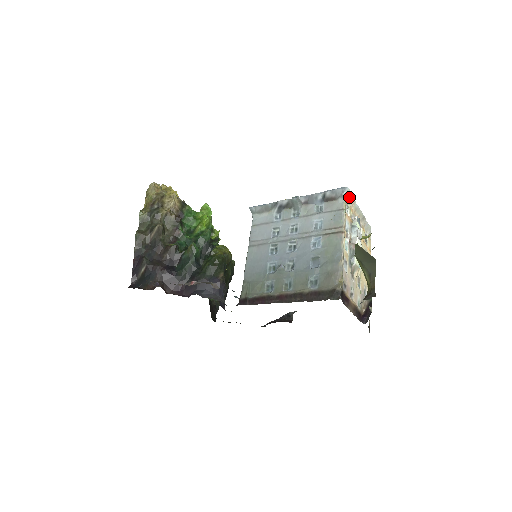
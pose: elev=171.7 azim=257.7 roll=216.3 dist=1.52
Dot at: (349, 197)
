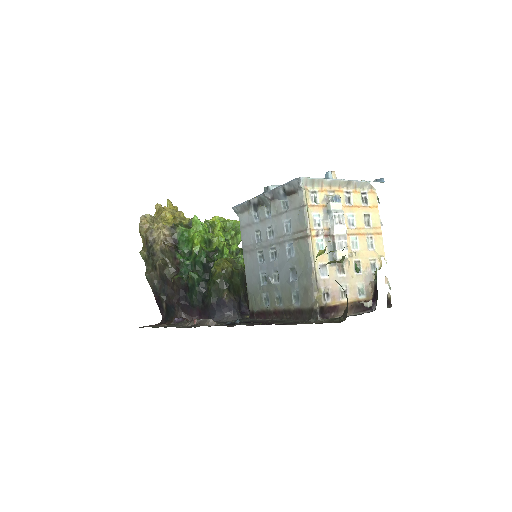
Dot at: (311, 182)
